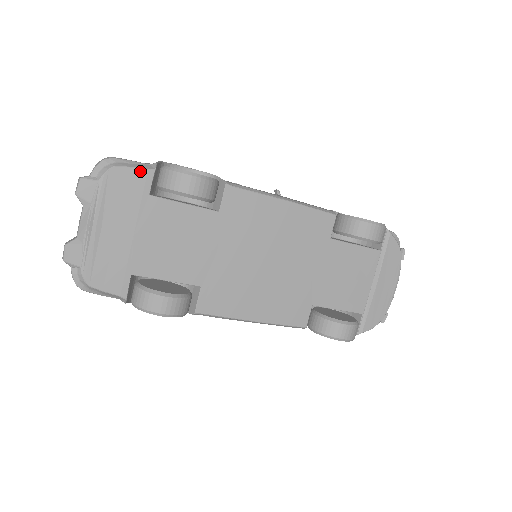
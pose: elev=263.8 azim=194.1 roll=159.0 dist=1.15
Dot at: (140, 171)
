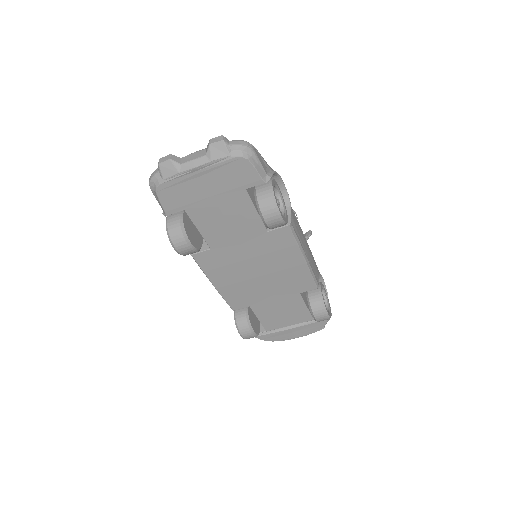
Dot at: (257, 175)
